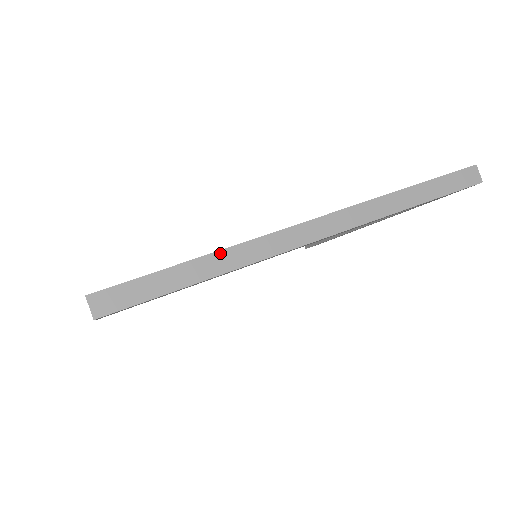
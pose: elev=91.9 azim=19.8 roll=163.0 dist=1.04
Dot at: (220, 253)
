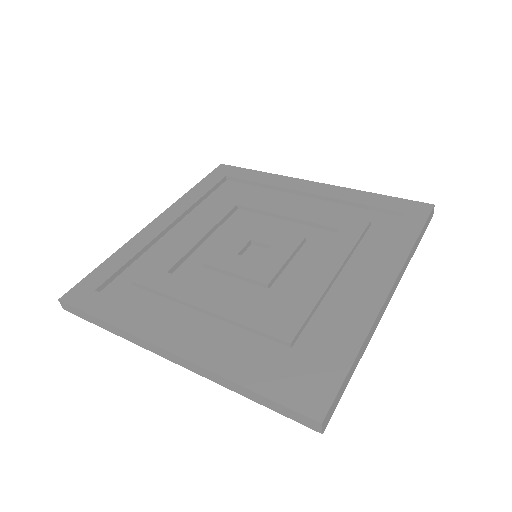
Dot at: (114, 327)
